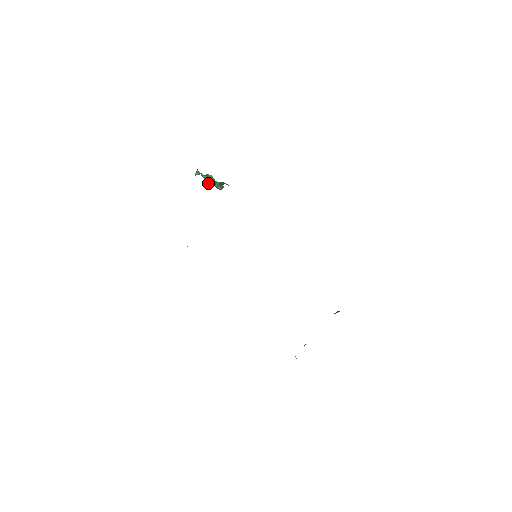
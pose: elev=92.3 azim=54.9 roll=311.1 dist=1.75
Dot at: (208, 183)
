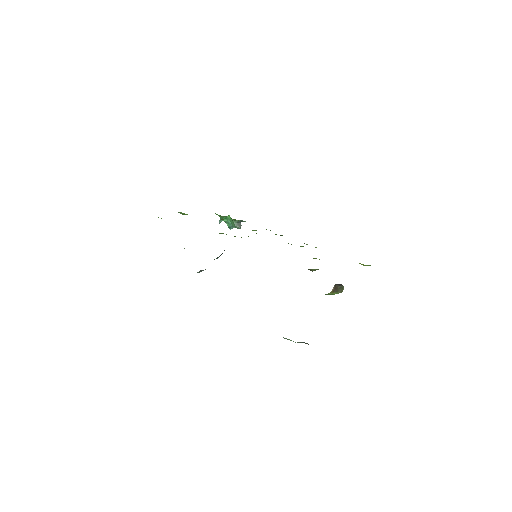
Dot at: (229, 226)
